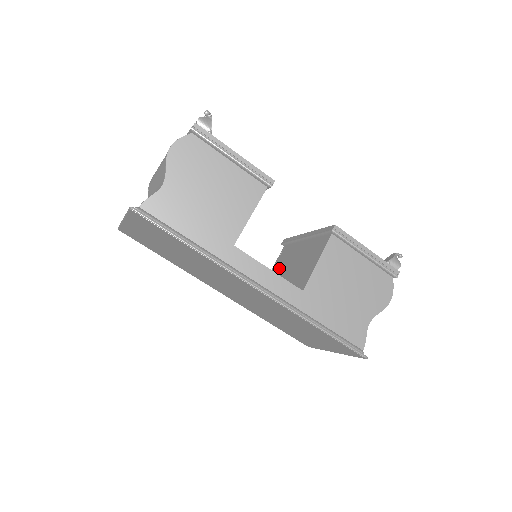
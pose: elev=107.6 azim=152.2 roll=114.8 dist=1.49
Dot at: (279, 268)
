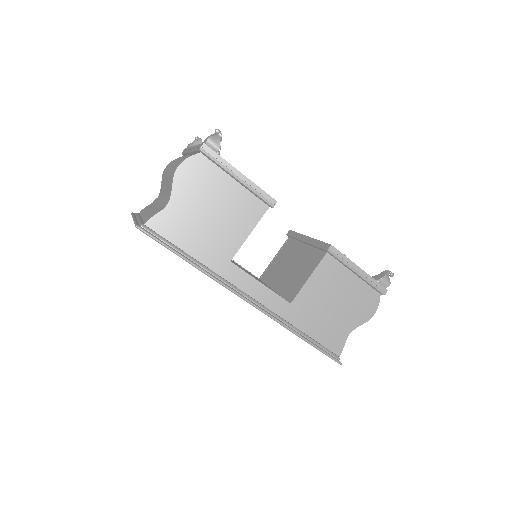
Dot at: (279, 262)
